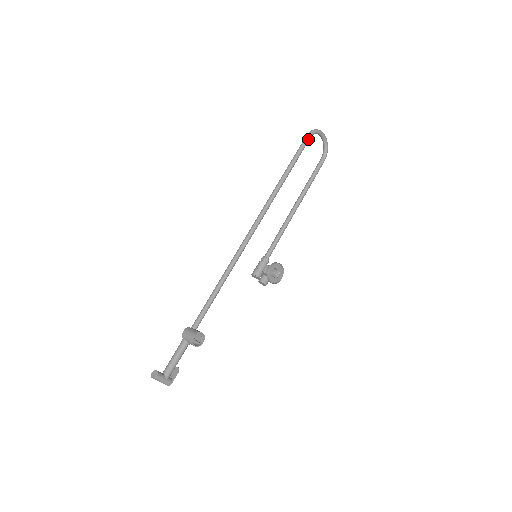
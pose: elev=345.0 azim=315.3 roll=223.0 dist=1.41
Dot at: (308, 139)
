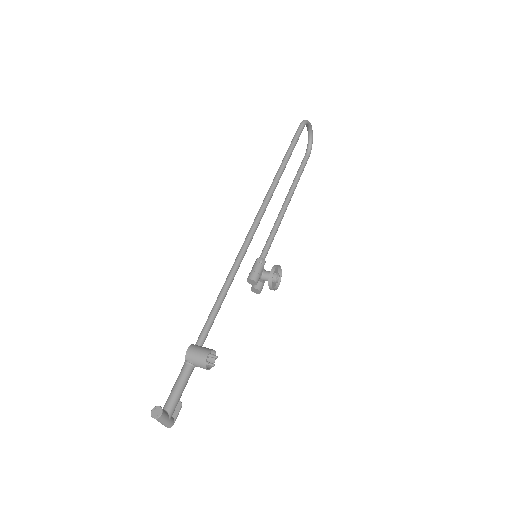
Dot at: (302, 128)
